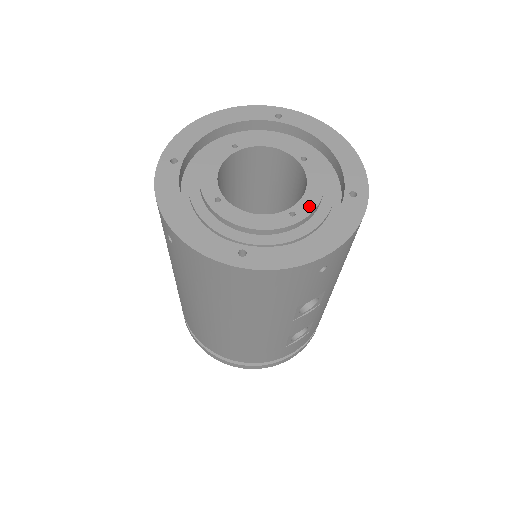
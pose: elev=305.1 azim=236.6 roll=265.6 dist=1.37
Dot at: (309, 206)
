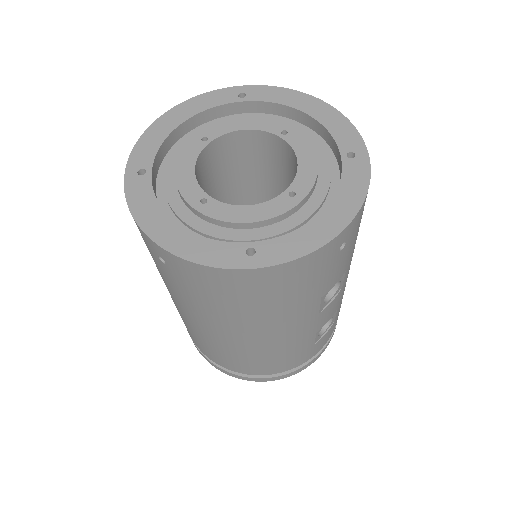
Dot at: (307, 181)
